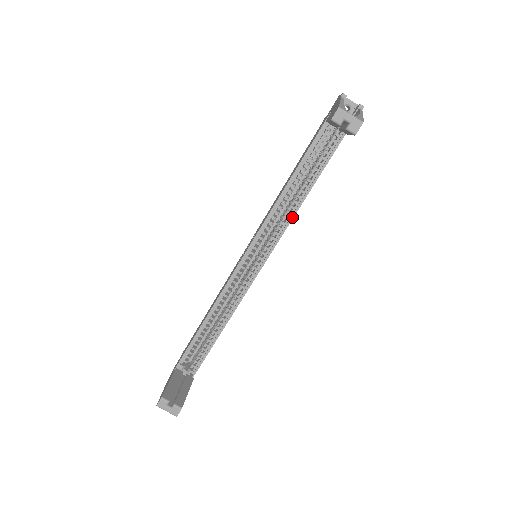
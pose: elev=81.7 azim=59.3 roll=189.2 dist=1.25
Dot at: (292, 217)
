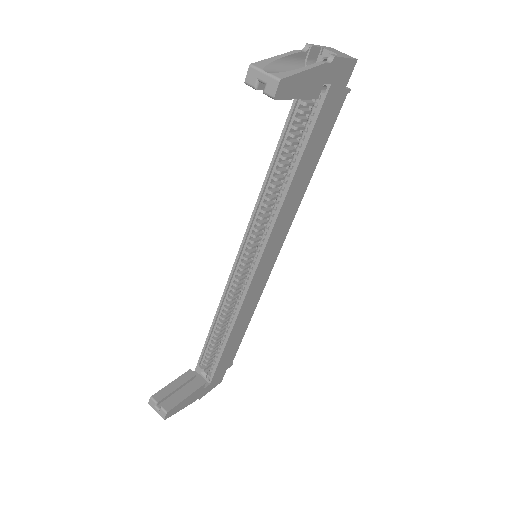
Dot at: (278, 210)
